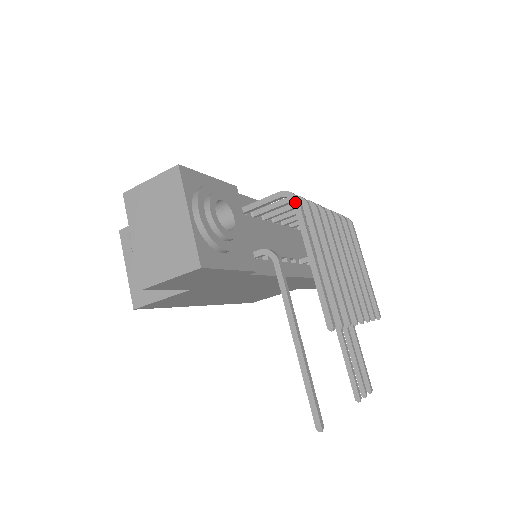
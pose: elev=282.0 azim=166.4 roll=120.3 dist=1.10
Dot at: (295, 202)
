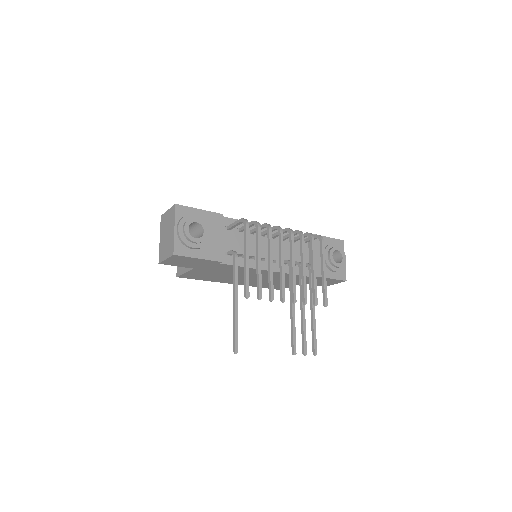
Dot at: (244, 225)
